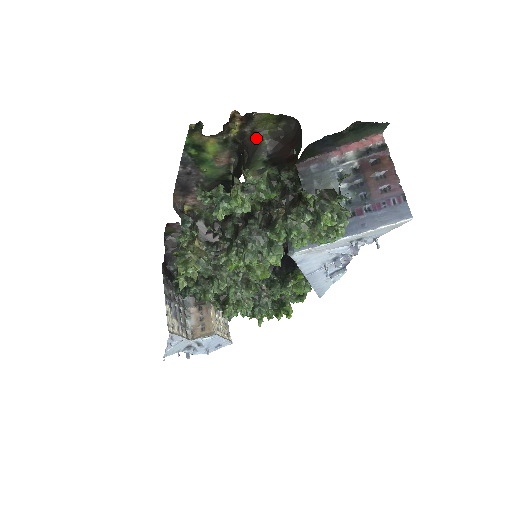
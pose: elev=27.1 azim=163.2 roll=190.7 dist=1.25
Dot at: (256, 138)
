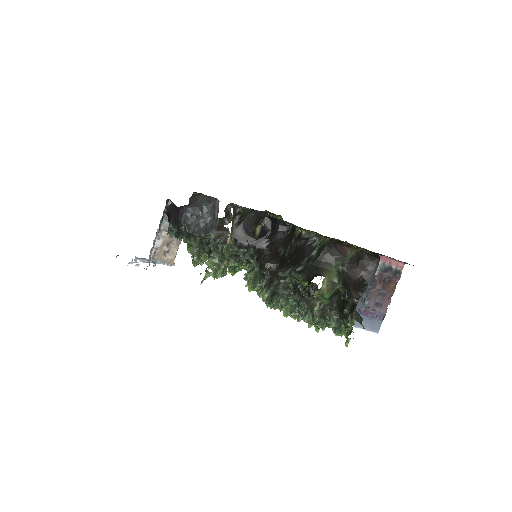
Dot at: (346, 249)
